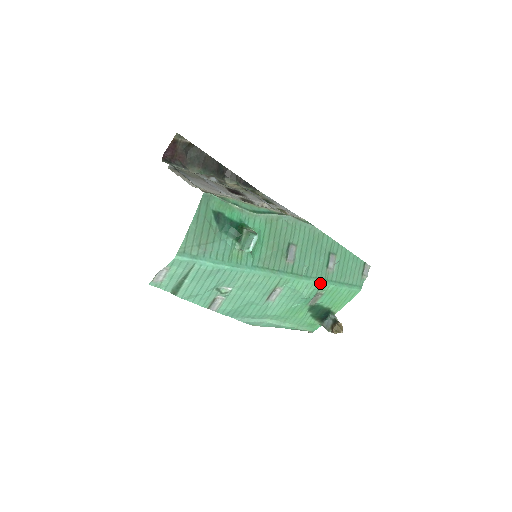
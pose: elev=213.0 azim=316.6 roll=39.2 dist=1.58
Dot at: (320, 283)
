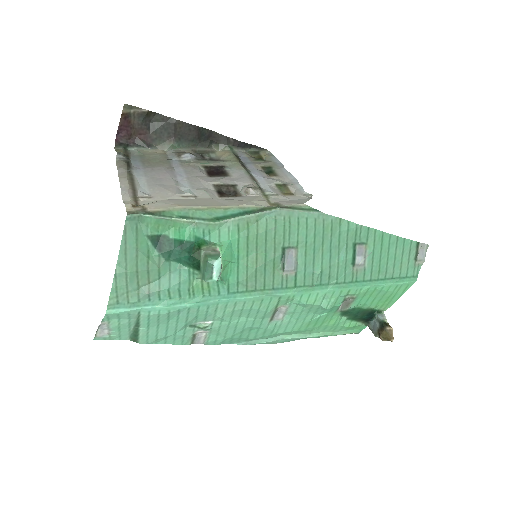
Dot at: (345, 288)
